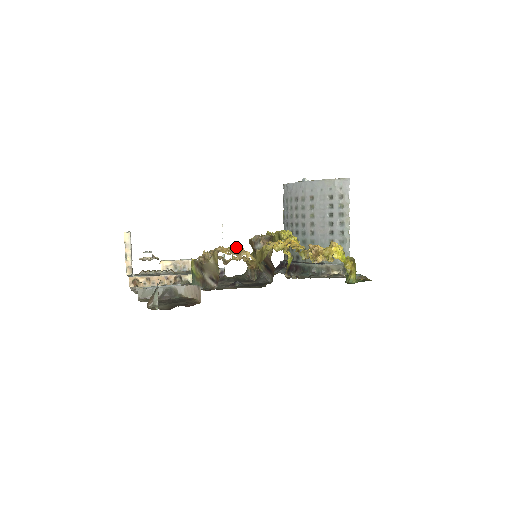
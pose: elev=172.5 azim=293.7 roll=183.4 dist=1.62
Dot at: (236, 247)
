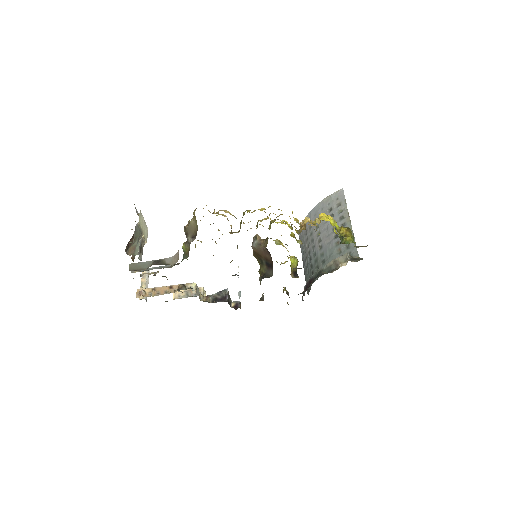
Dot at: (218, 214)
